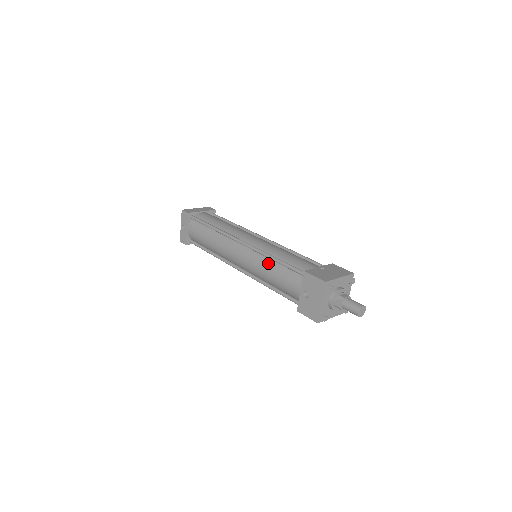
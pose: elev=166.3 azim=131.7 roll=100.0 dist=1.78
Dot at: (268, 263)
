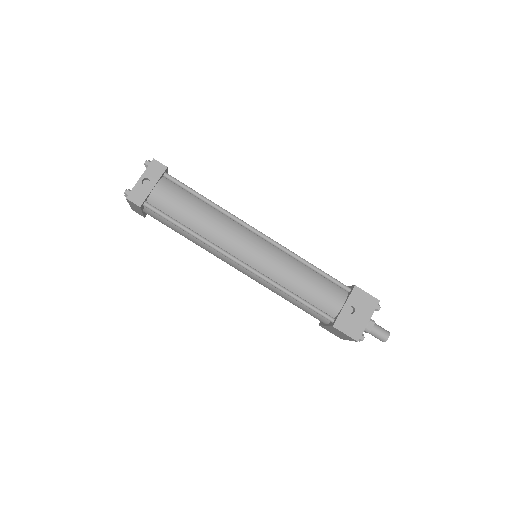
Dot at: (300, 267)
